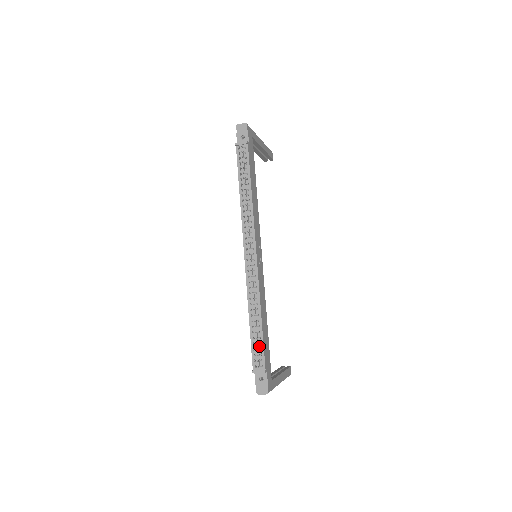
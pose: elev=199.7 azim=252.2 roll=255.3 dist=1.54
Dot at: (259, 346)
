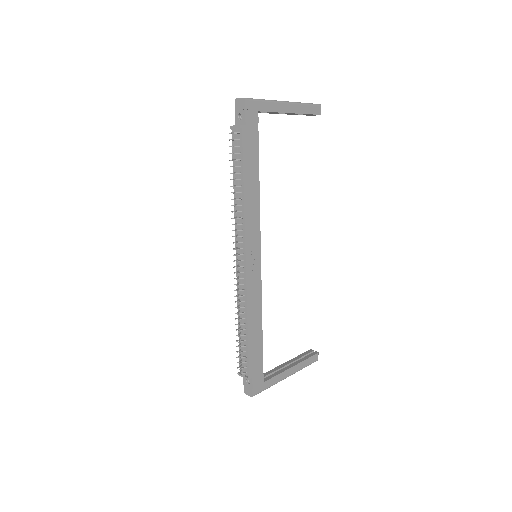
Dot at: (245, 353)
